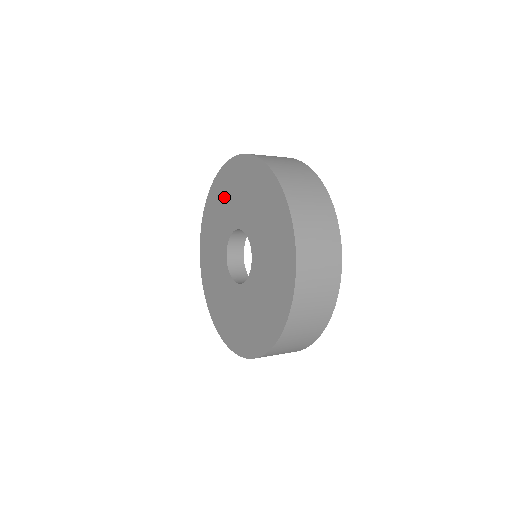
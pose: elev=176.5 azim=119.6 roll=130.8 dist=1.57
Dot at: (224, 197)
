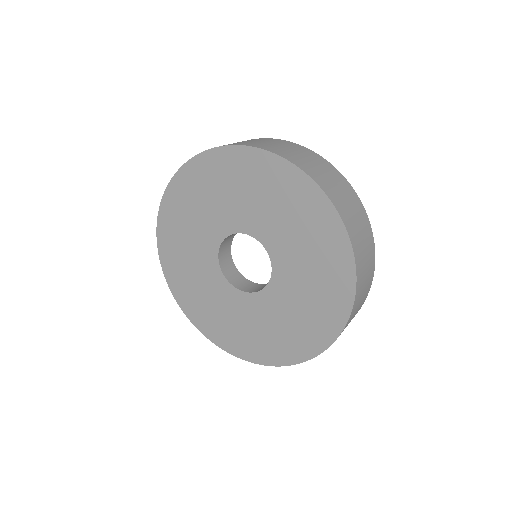
Dot at: (205, 194)
